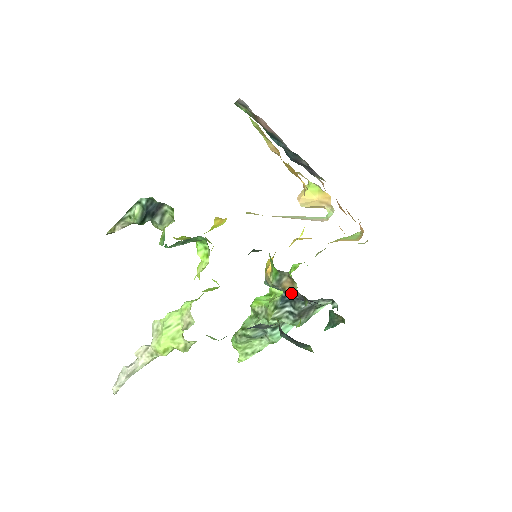
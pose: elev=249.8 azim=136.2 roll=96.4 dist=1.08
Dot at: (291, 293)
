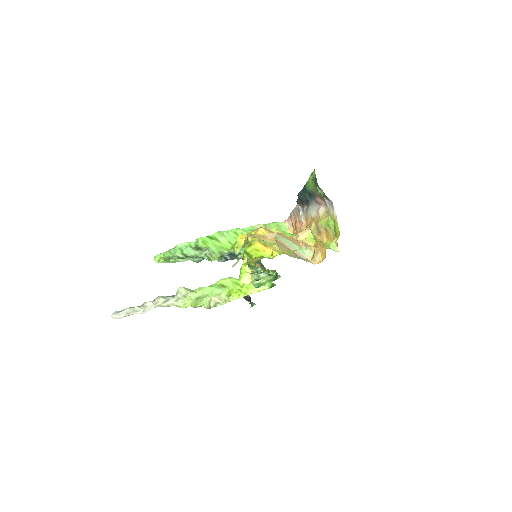
Dot at: occluded
